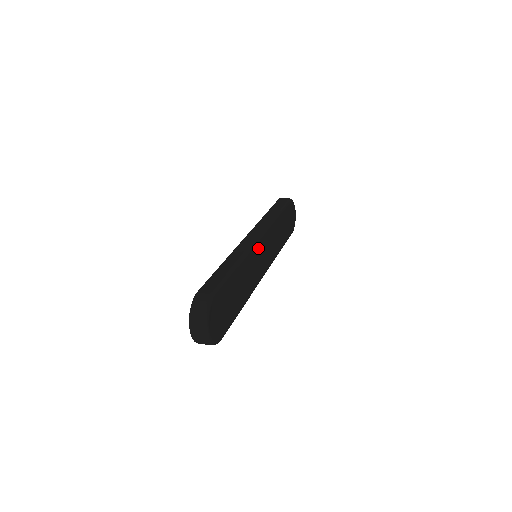
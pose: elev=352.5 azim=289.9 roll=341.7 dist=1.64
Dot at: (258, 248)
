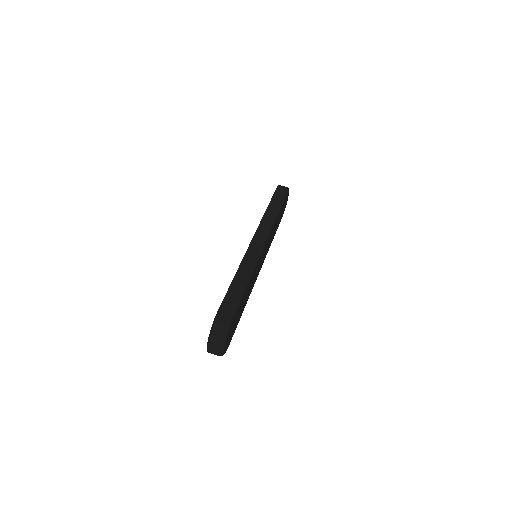
Dot at: (262, 254)
